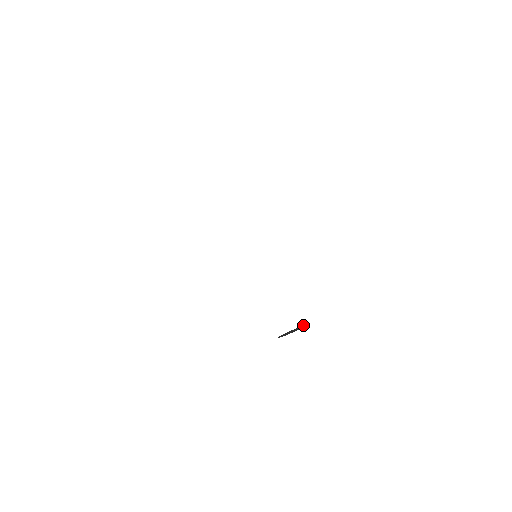
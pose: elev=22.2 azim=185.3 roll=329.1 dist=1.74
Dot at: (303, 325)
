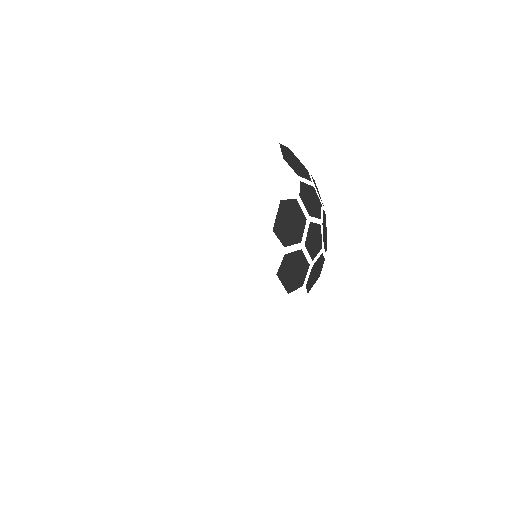
Dot at: (284, 206)
